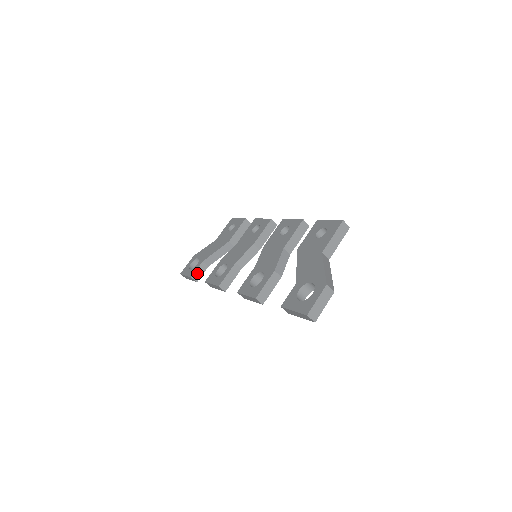
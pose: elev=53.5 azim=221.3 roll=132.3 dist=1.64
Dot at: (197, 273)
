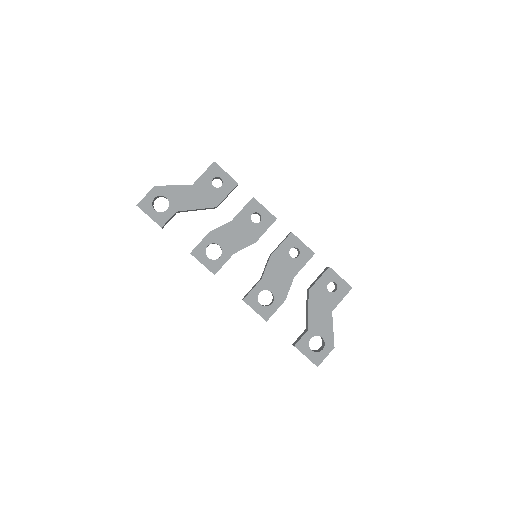
Dot at: (167, 222)
